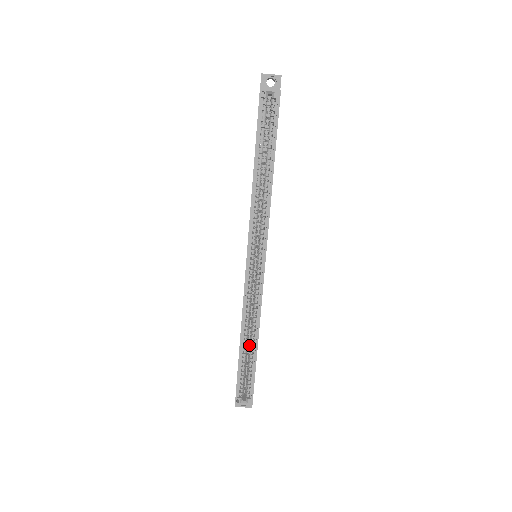
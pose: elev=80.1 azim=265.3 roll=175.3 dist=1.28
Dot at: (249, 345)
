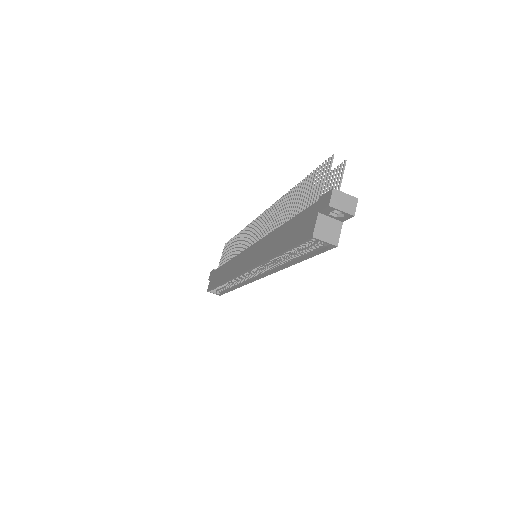
Dot at: occluded
